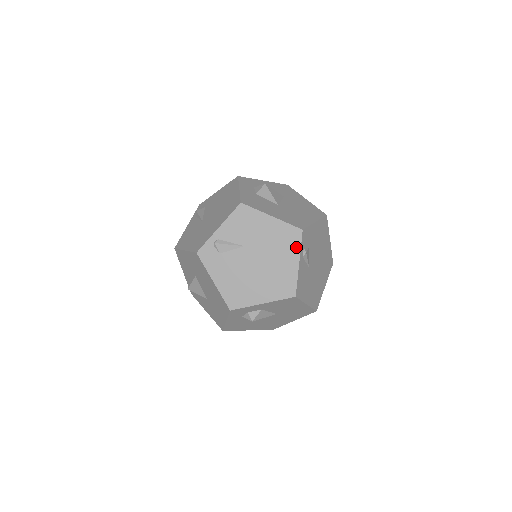
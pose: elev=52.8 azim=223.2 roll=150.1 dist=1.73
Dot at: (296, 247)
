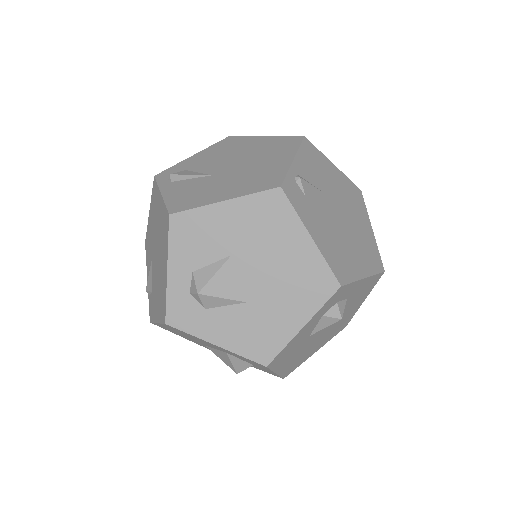
Dot at: (364, 209)
